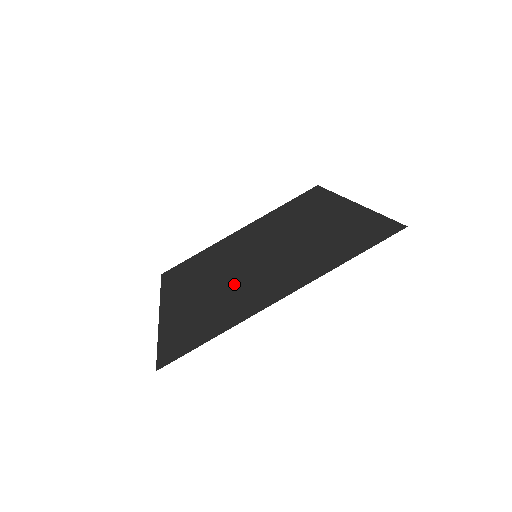
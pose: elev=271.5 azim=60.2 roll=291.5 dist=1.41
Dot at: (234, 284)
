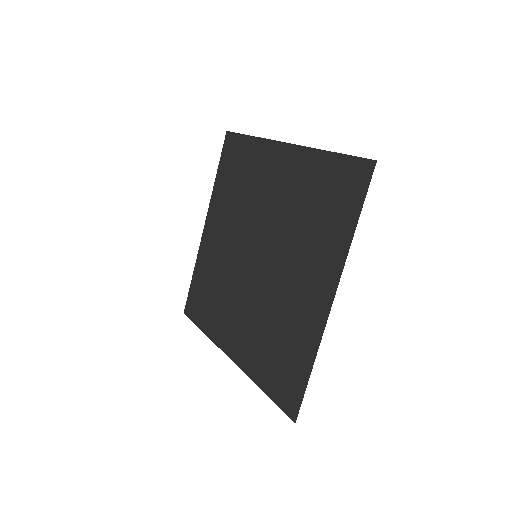
Dot at: (269, 300)
